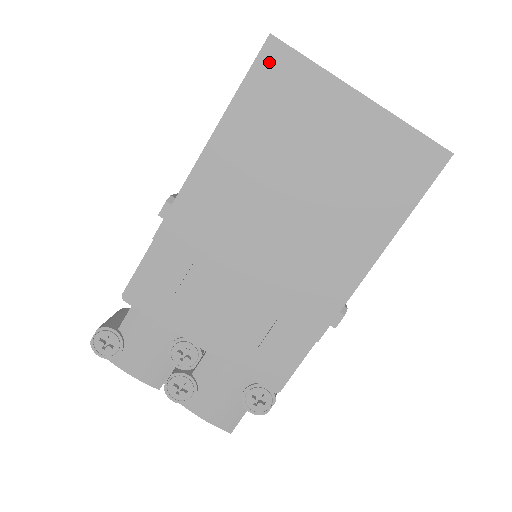
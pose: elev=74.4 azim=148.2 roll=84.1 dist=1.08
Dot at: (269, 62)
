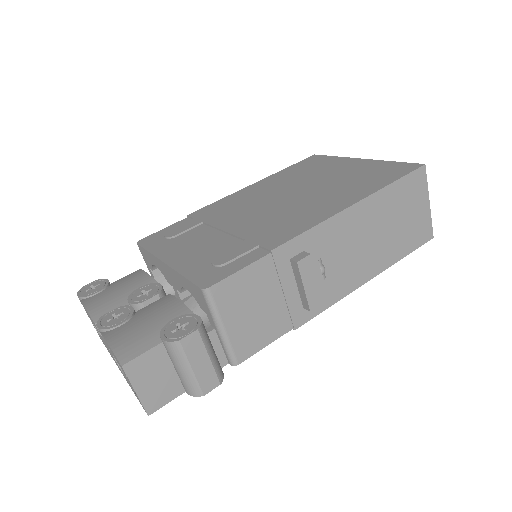
Dot at: (309, 160)
